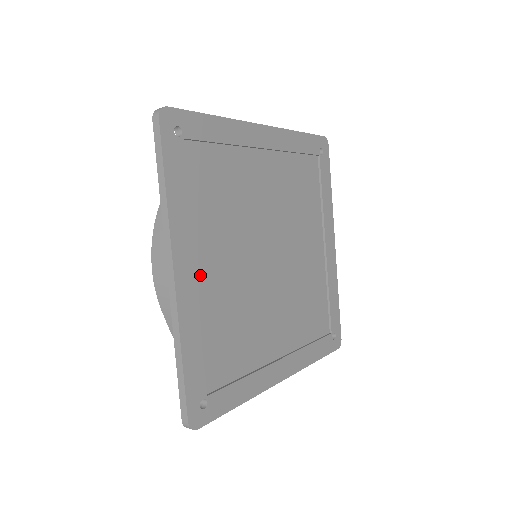
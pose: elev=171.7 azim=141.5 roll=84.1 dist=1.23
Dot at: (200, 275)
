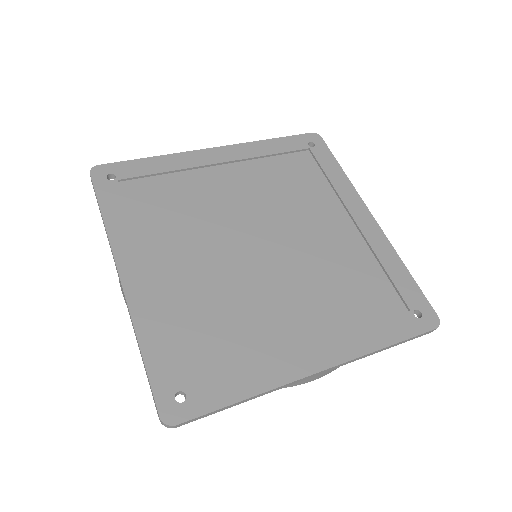
Dot at: (157, 275)
